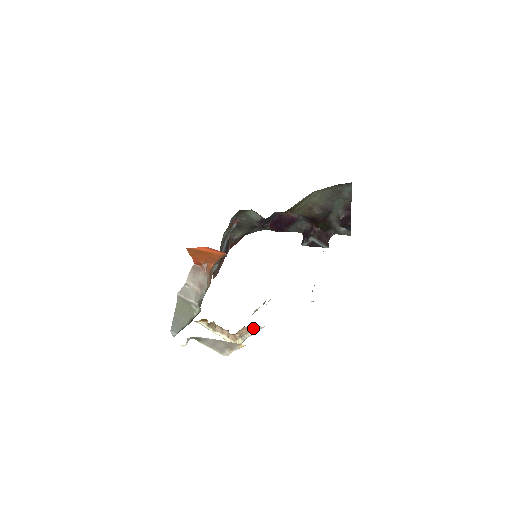
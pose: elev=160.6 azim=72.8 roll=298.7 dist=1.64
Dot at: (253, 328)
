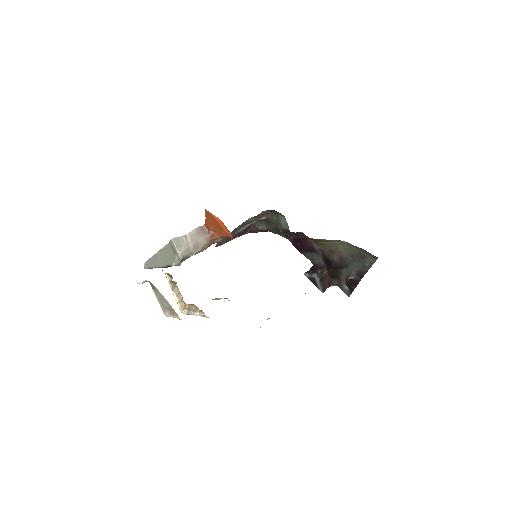
Dot at: (200, 311)
